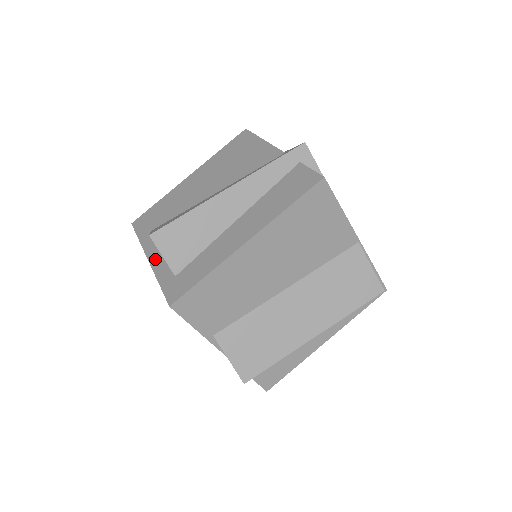
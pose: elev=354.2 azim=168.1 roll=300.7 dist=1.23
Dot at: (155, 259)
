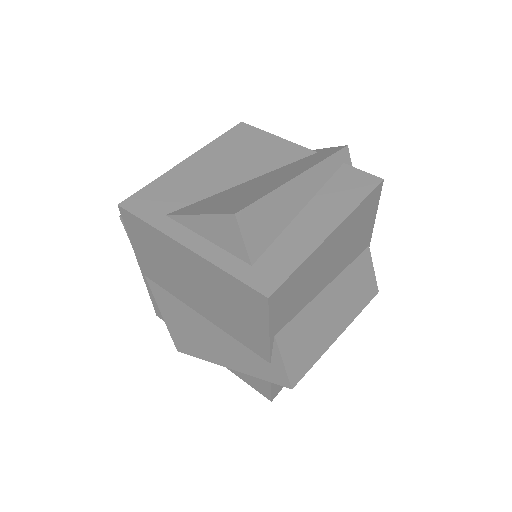
Dot at: (200, 247)
